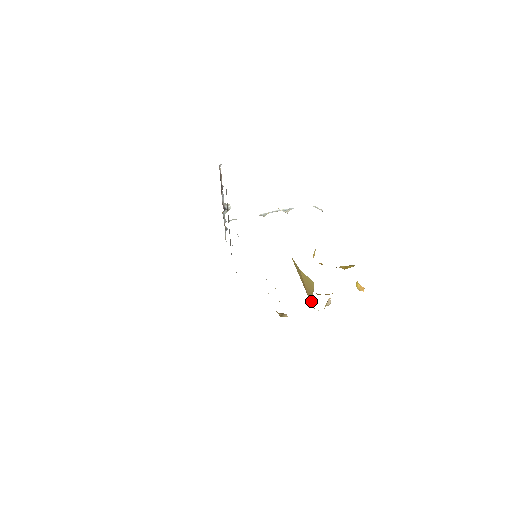
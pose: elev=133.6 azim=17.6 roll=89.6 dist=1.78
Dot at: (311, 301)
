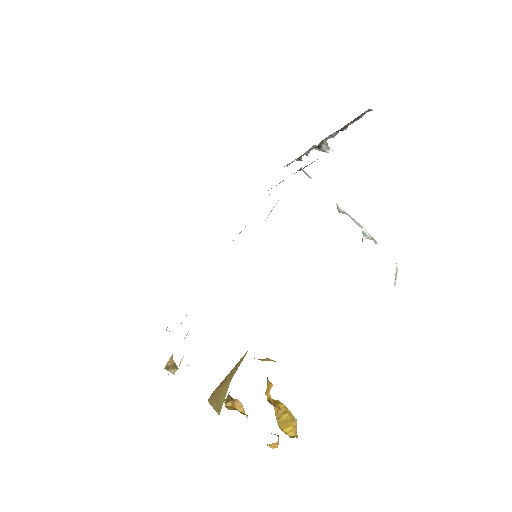
Dot at: (211, 398)
